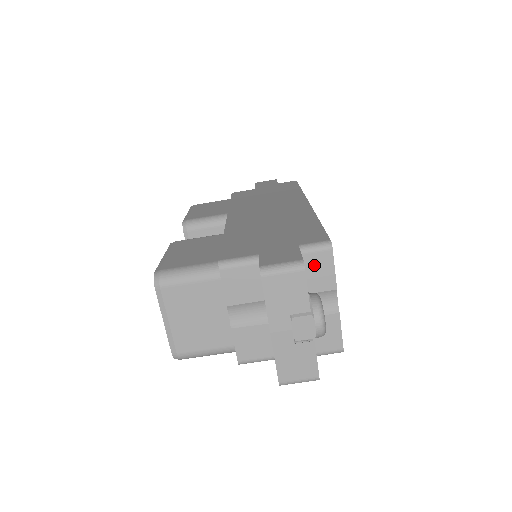
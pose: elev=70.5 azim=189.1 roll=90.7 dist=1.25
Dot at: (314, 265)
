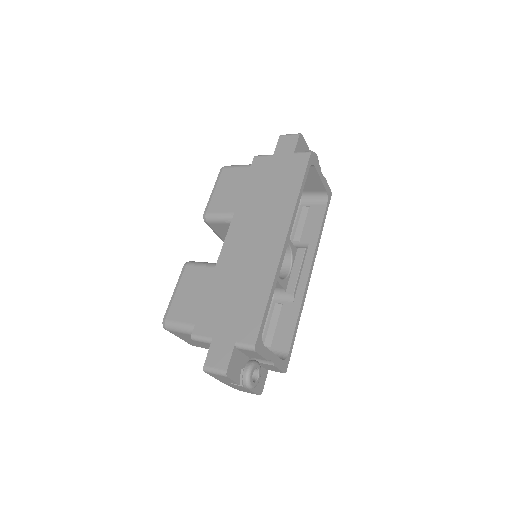
Dot at: (248, 352)
